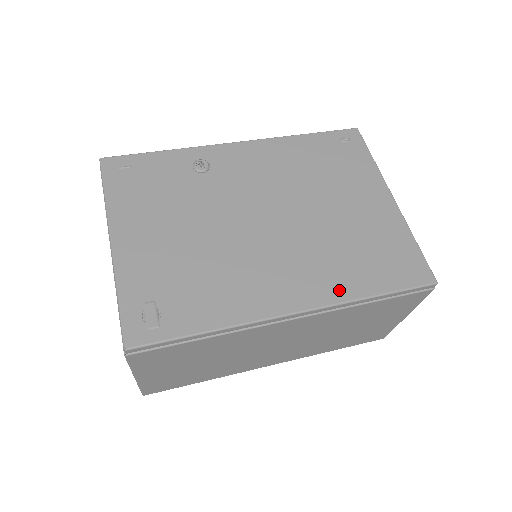
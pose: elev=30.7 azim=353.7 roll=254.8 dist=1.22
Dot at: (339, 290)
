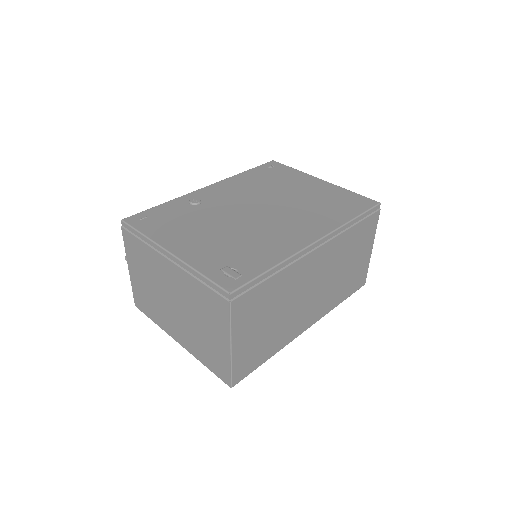
Dot at: (332, 223)
